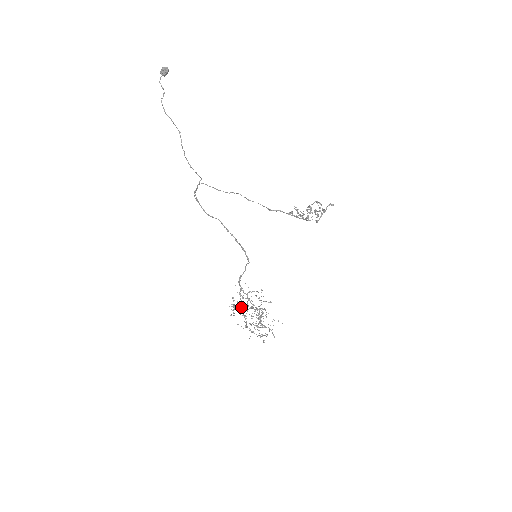
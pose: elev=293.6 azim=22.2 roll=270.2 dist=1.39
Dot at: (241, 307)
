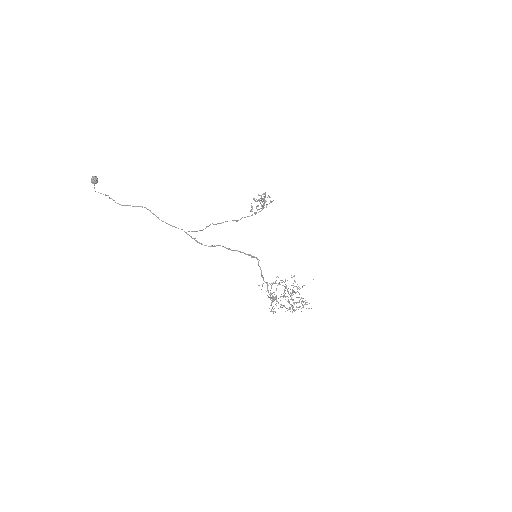
Dot at: (276, 300)
